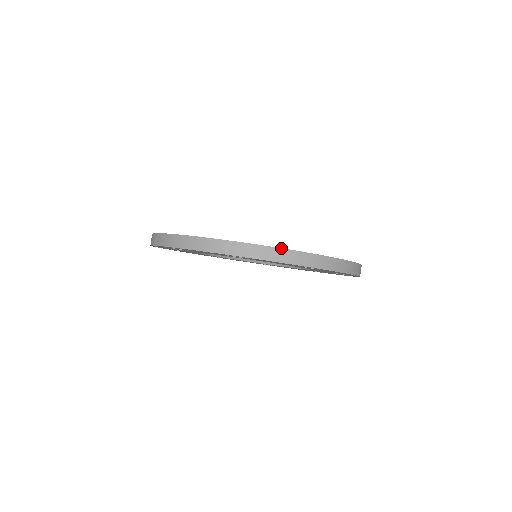
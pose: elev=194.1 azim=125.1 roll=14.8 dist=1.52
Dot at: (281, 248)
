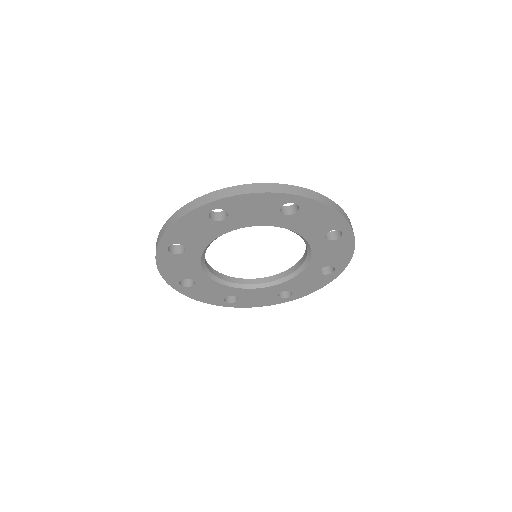
Dot at: (173, 214)
